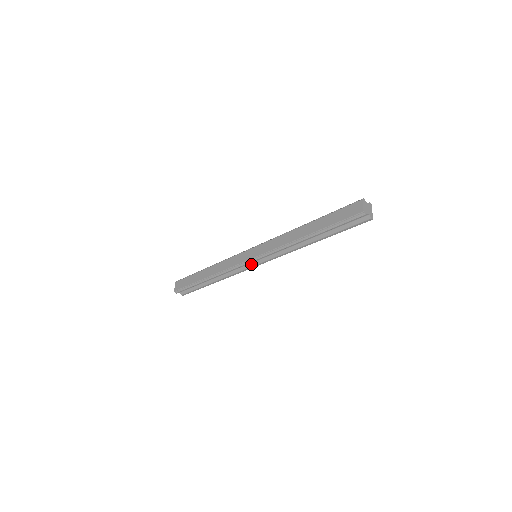
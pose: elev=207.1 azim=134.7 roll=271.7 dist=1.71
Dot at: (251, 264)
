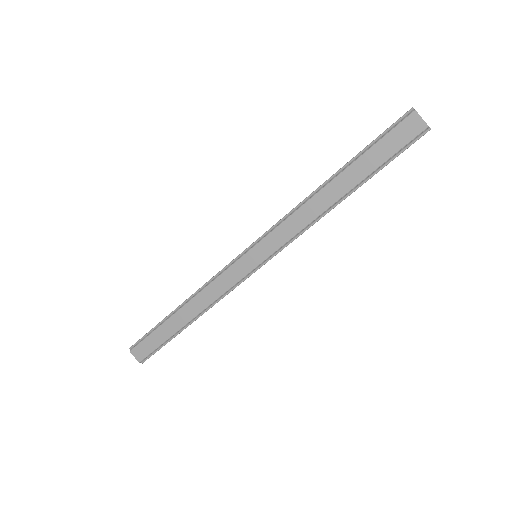
Dot at: occluded
